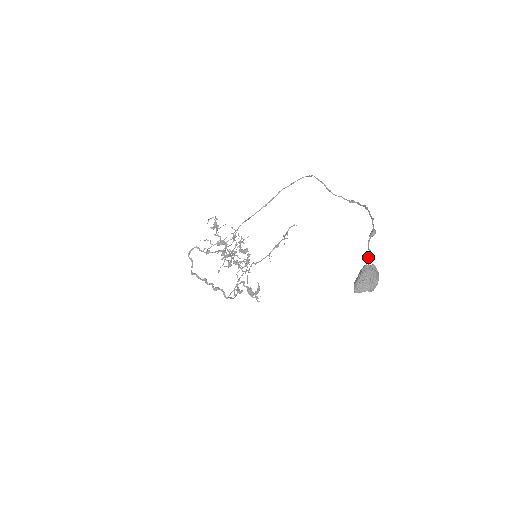
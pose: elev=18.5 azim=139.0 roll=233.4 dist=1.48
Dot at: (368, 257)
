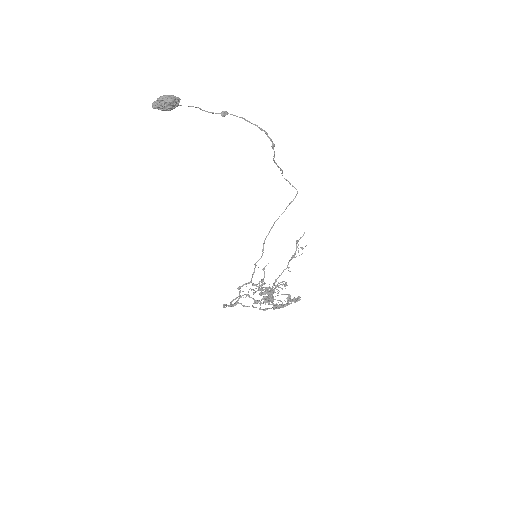
Dot at: (189, 106)
